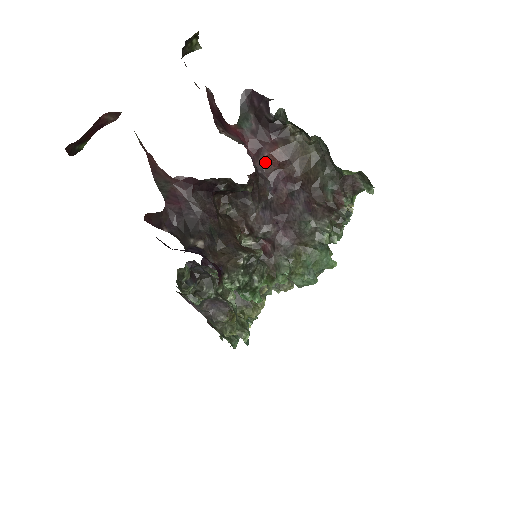
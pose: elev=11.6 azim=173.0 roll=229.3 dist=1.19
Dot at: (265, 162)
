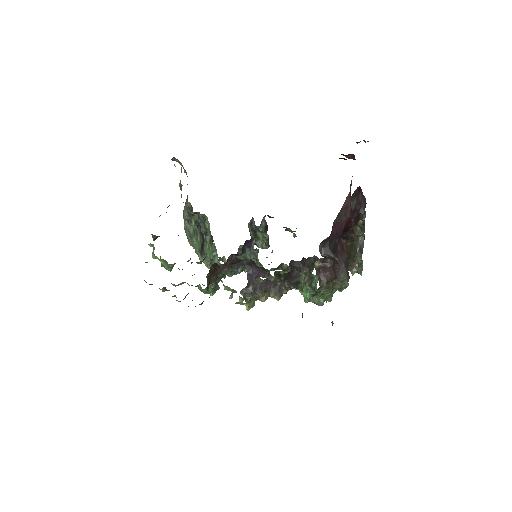
Dot at: occluded
